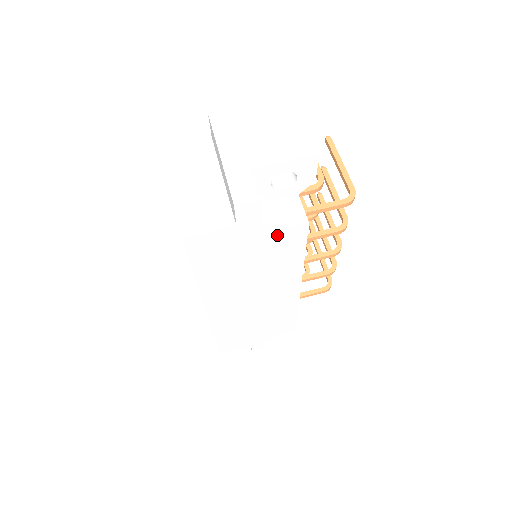
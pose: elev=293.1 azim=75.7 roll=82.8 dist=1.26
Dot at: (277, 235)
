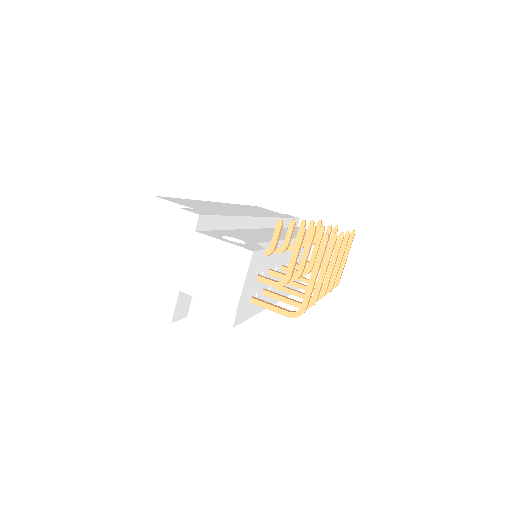
Dot at: occluded
